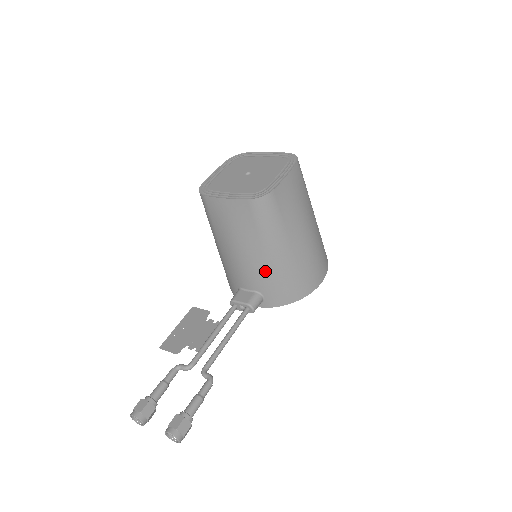
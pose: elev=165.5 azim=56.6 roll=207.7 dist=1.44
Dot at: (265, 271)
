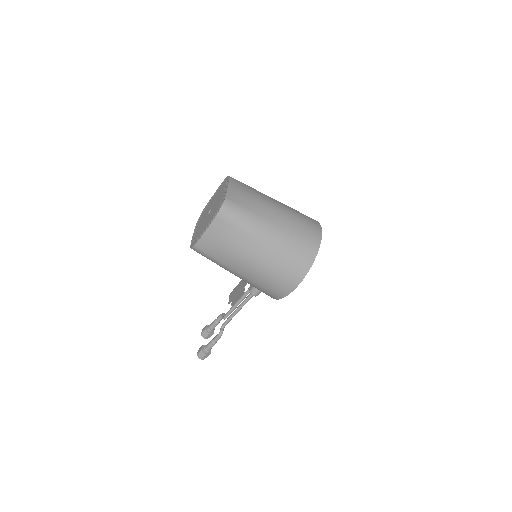
Dot at: occluded
